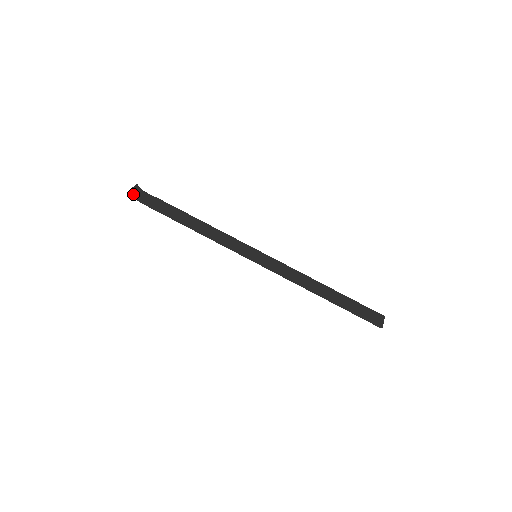
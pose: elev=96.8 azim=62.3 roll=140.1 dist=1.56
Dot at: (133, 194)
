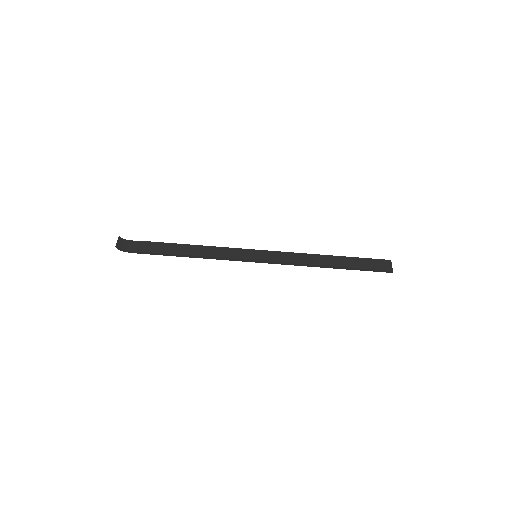
Dot at: (120, 248)
